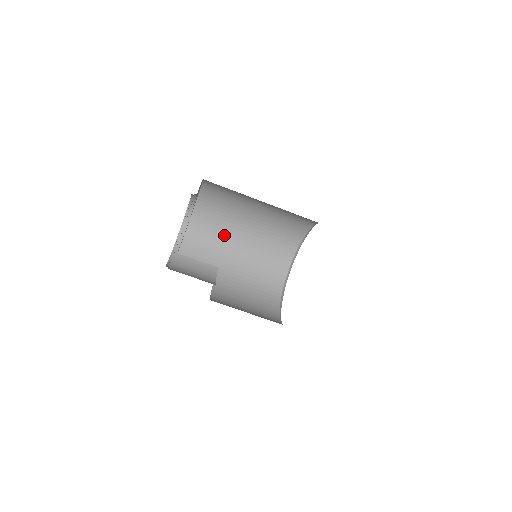
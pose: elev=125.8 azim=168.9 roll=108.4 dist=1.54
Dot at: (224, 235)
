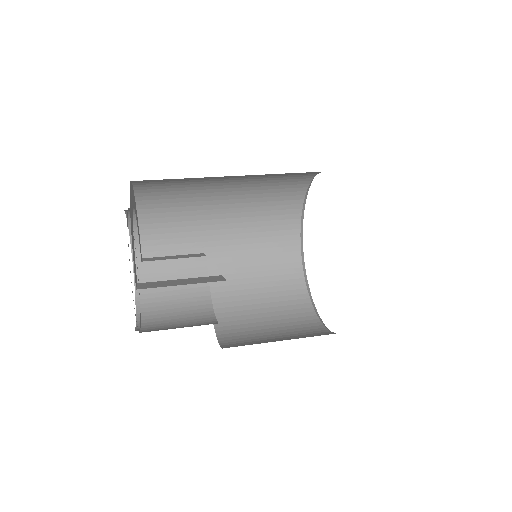
Dot at: (195, 199)
